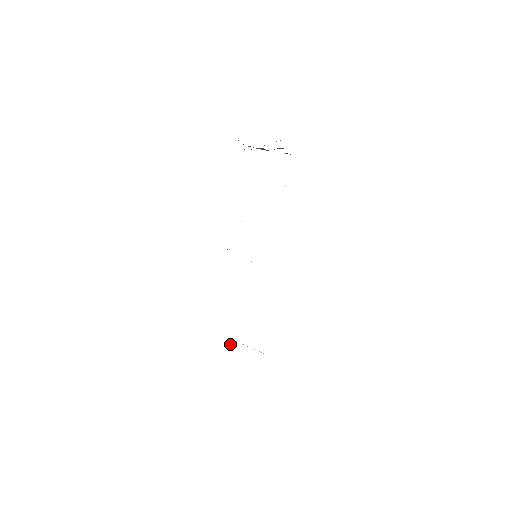
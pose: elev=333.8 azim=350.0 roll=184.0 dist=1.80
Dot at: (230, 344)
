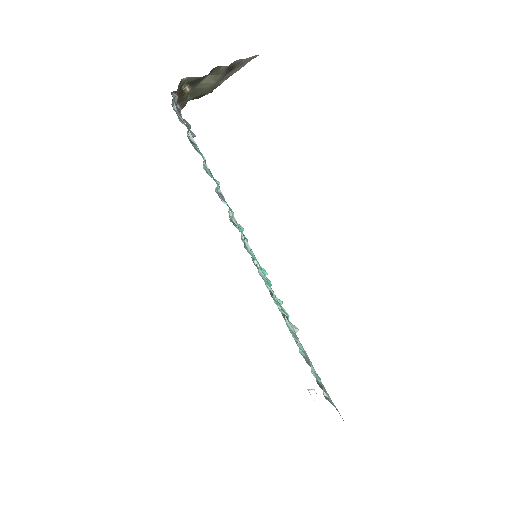
Dot at: (317, 395)
